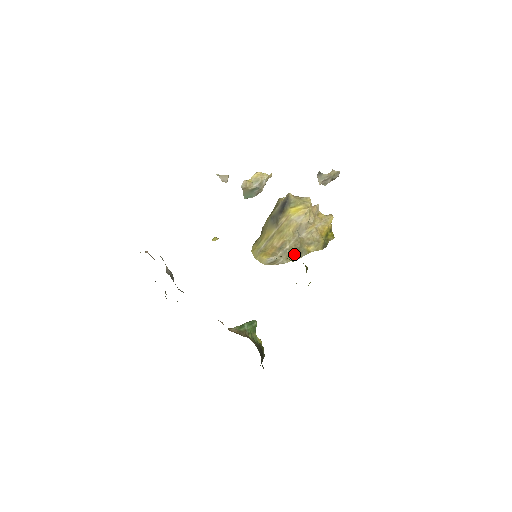
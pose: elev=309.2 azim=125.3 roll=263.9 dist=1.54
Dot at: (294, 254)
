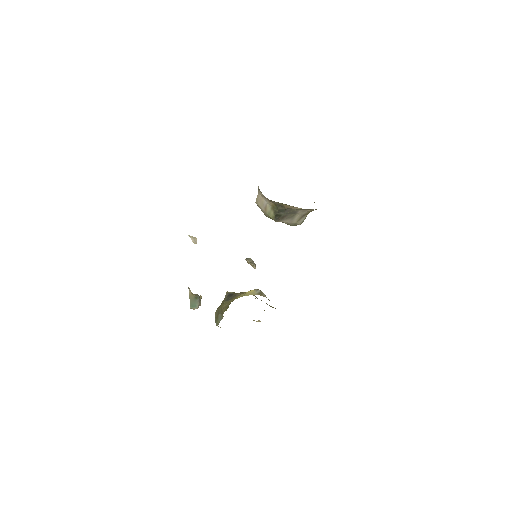
Dot at: occluded
